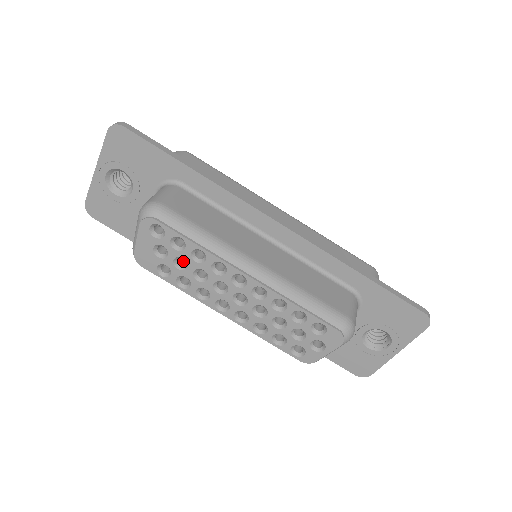
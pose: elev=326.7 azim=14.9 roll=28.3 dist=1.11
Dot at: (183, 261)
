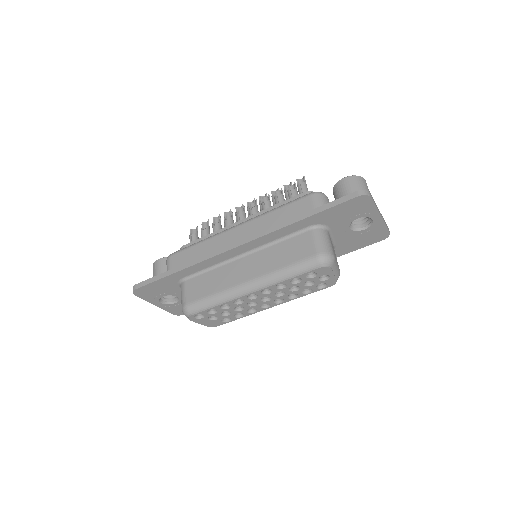
Dot at: occluded
